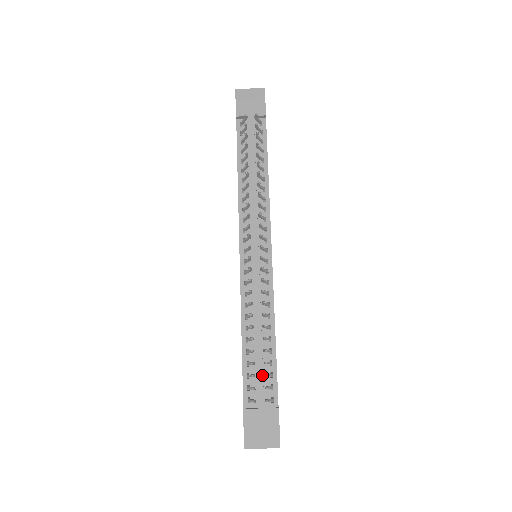
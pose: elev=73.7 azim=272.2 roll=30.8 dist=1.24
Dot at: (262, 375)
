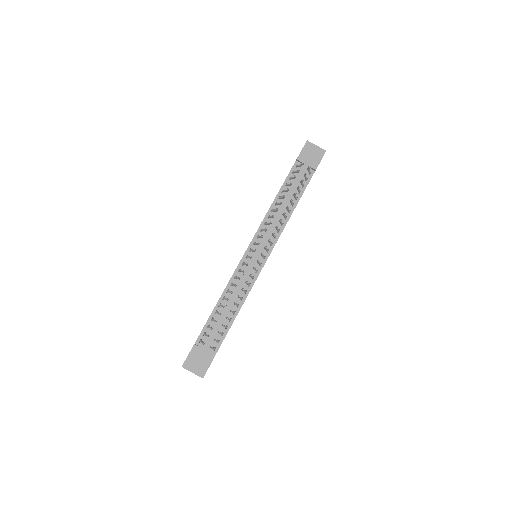
Dot at: (217, 331)
